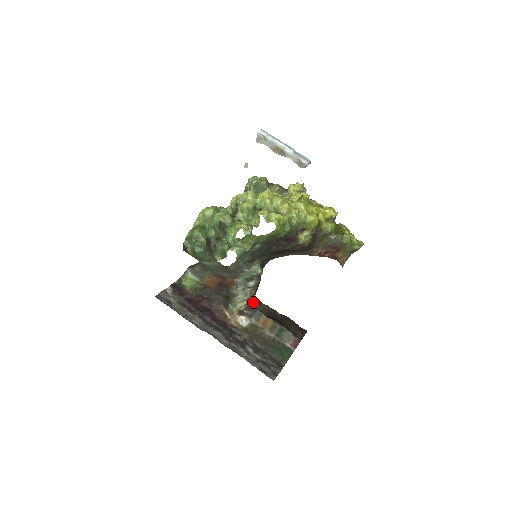
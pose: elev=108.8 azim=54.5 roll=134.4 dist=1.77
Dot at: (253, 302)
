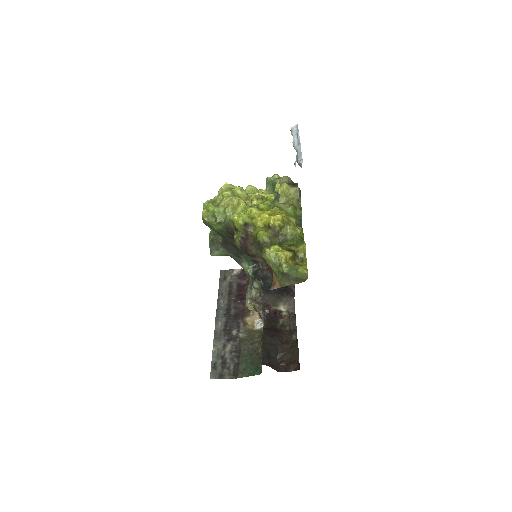
Dot at: (260, 306)
